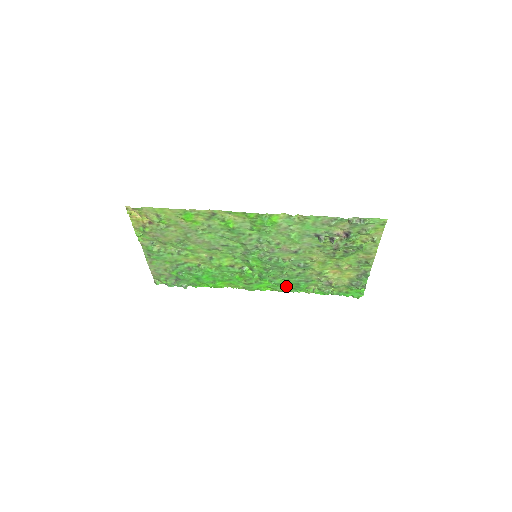
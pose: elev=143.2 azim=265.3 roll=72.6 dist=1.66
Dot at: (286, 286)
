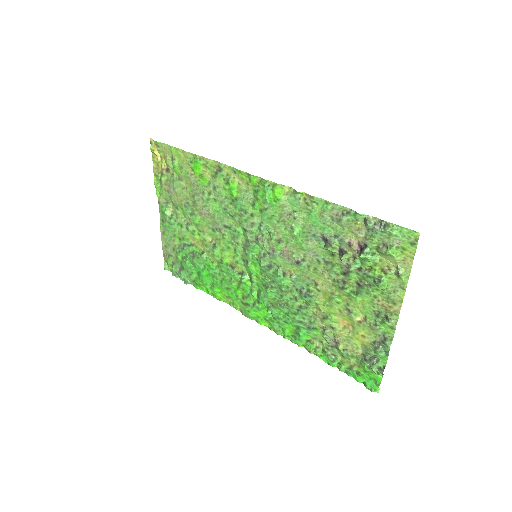
Dot at: (285, 326)
